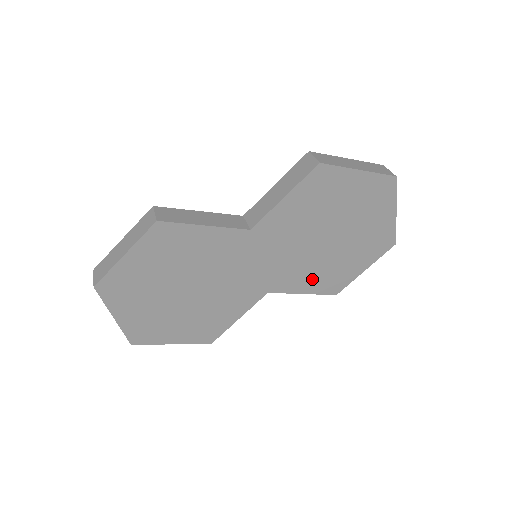
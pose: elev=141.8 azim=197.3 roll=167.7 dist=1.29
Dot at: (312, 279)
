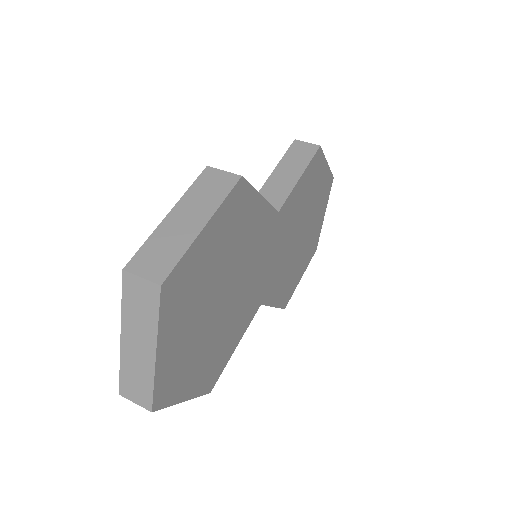
Dot at: (282, 287)
